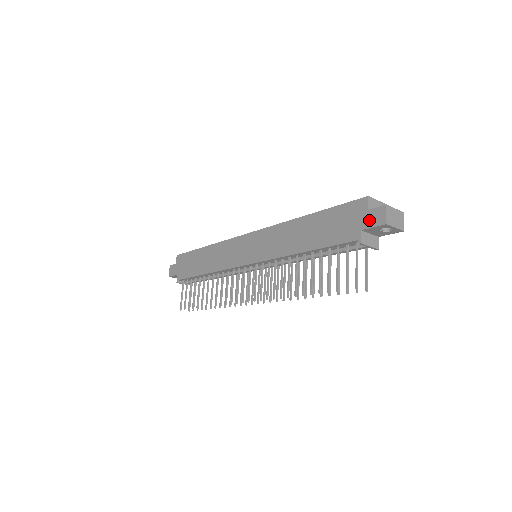
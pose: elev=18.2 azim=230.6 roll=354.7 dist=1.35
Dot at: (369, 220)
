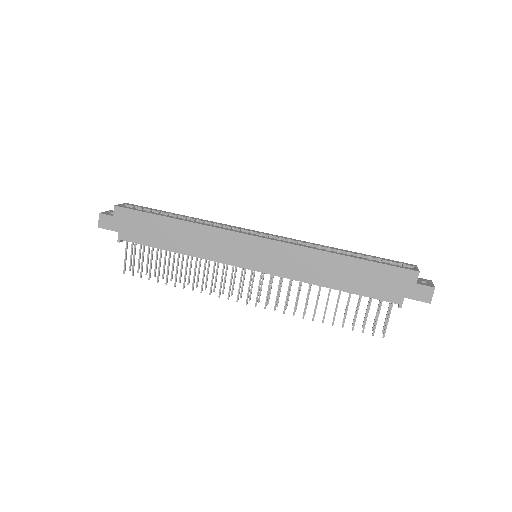
Dot at: (415, 293)
